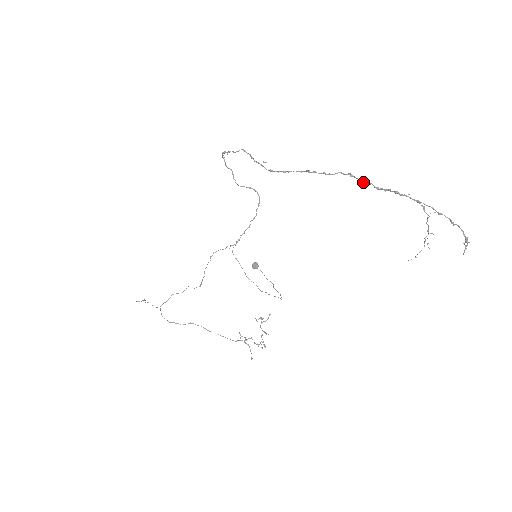
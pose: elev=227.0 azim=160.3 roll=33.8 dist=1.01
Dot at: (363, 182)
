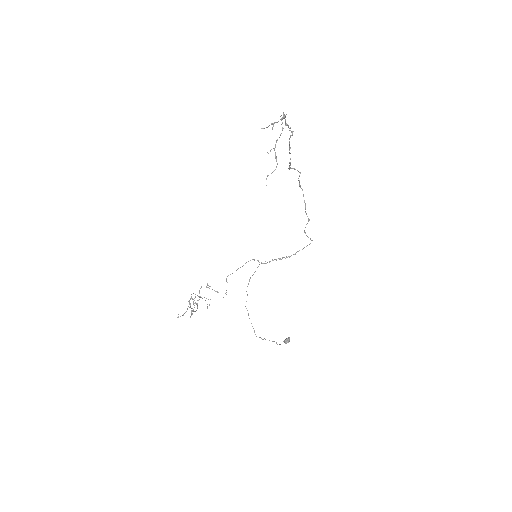
Dot at: (290, 130)
